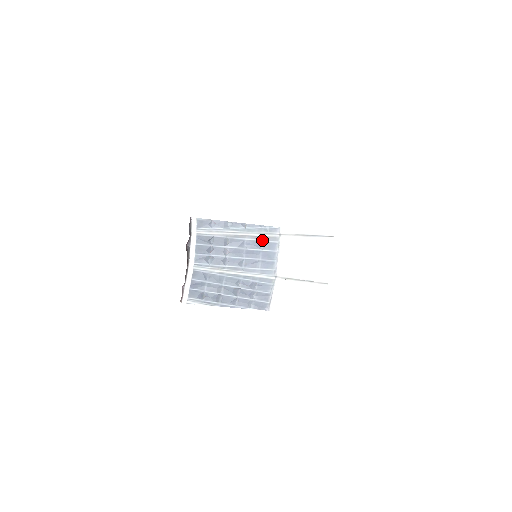
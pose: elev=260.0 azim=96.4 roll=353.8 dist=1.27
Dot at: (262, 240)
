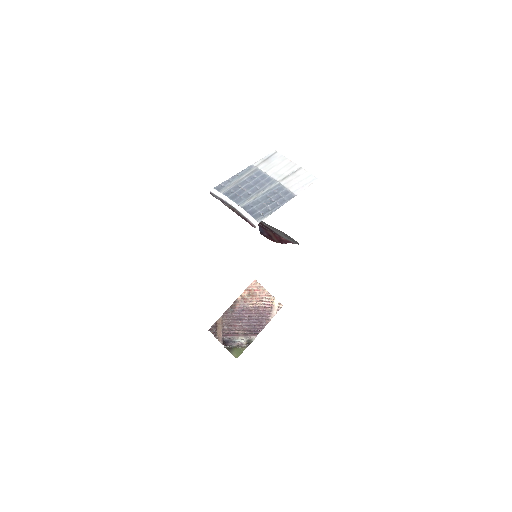
Dot at: (252, 174)
